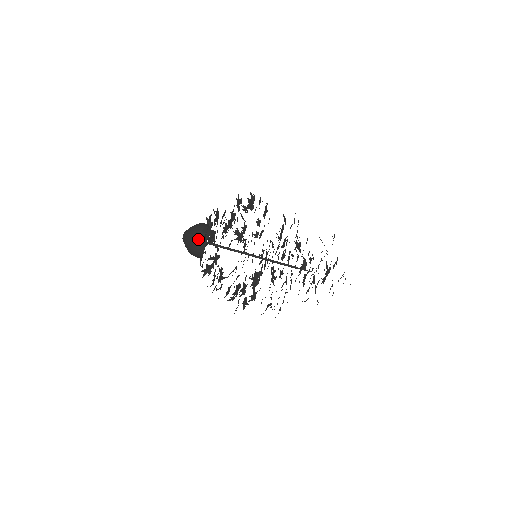
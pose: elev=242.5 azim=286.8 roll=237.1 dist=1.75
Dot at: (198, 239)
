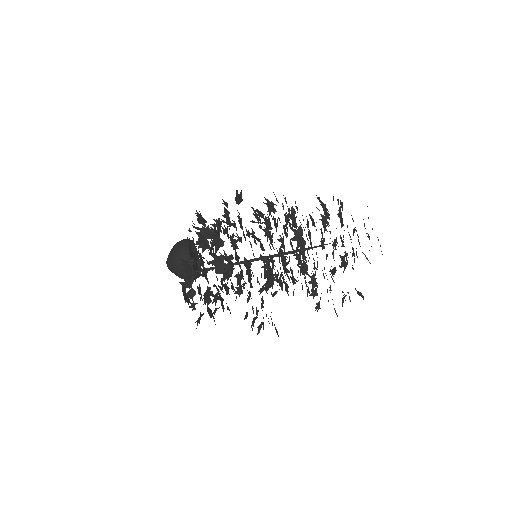
Dot at: occluded
